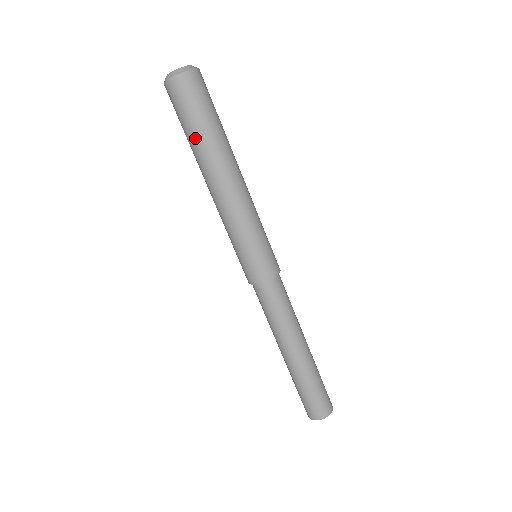
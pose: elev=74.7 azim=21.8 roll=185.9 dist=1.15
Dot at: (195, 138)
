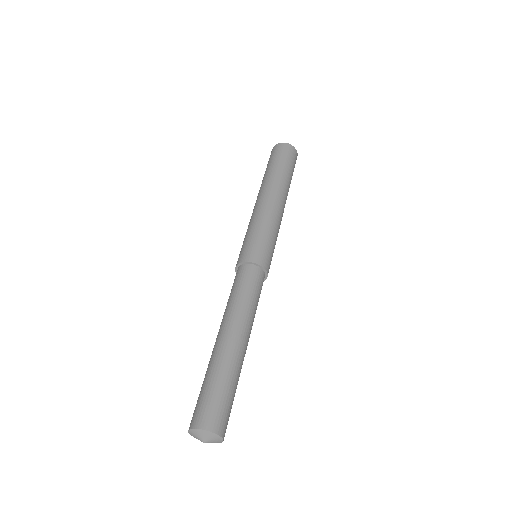
Dot at: (278, 169)
